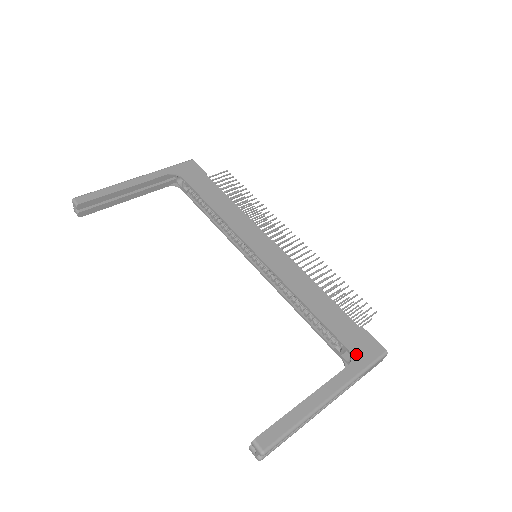
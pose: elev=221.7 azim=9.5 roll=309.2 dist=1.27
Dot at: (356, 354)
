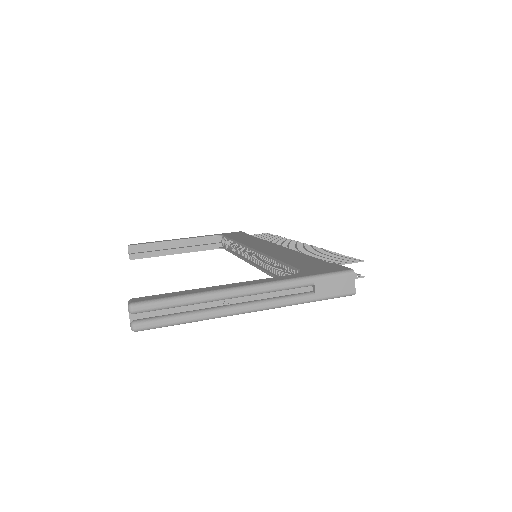
Dot at: (308, 271)
